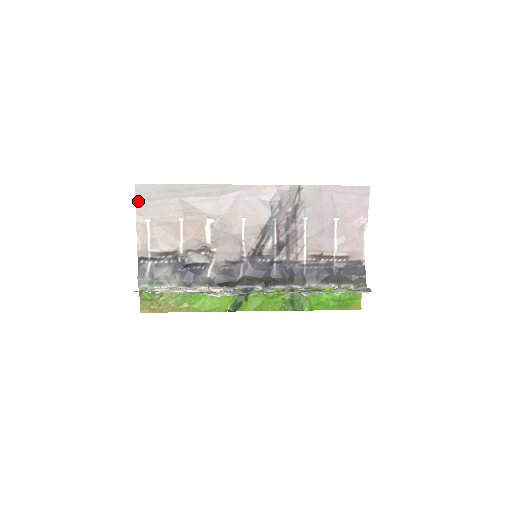
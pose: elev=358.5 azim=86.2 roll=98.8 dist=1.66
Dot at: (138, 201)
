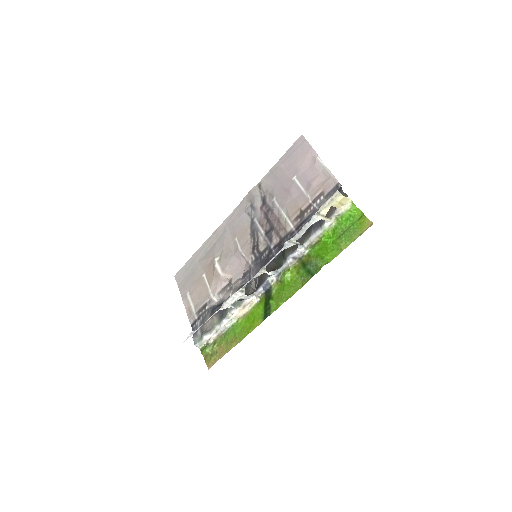
Dot at: (179, 286)
